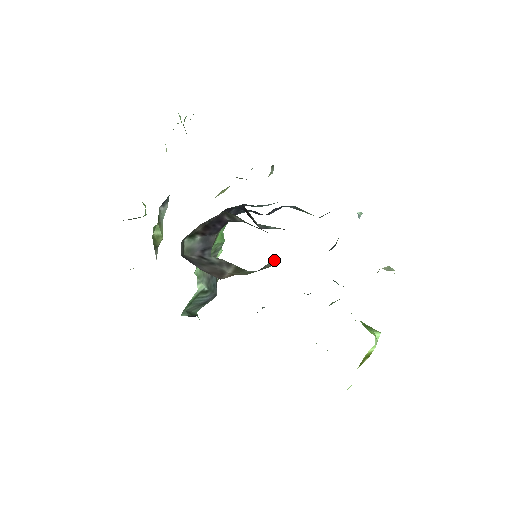
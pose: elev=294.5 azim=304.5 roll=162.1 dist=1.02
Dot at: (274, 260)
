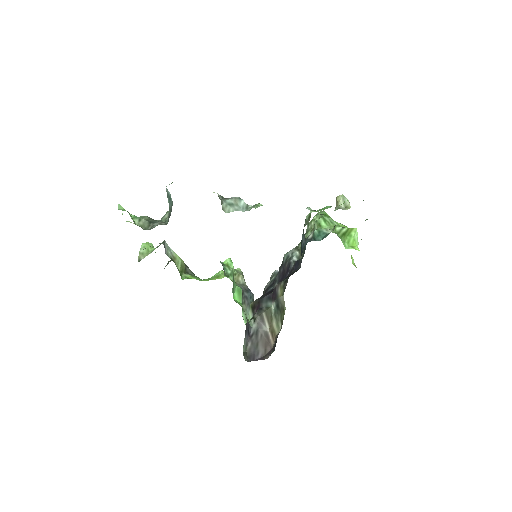
Dot at: (283, 300)
